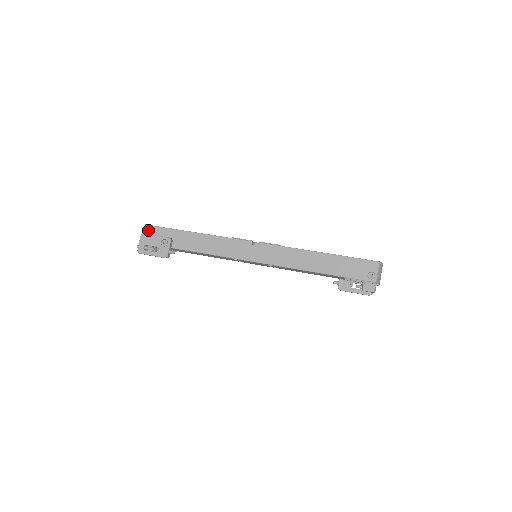
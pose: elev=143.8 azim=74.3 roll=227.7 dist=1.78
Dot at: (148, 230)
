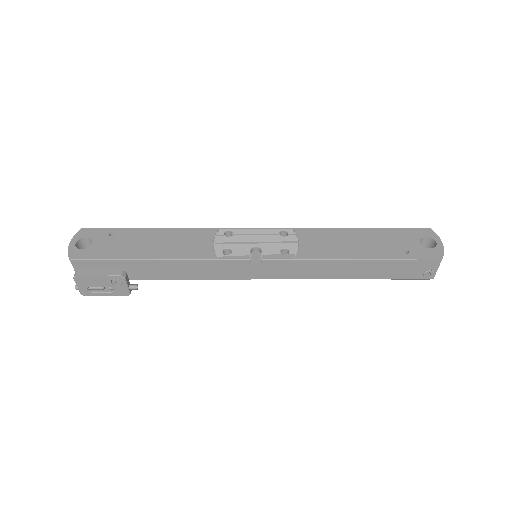
Dot at: (79, 266)
